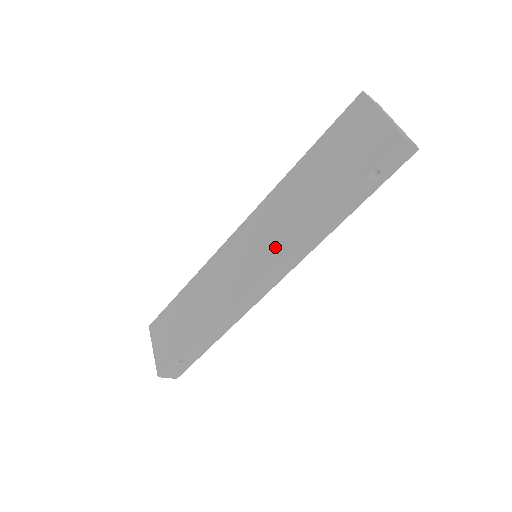
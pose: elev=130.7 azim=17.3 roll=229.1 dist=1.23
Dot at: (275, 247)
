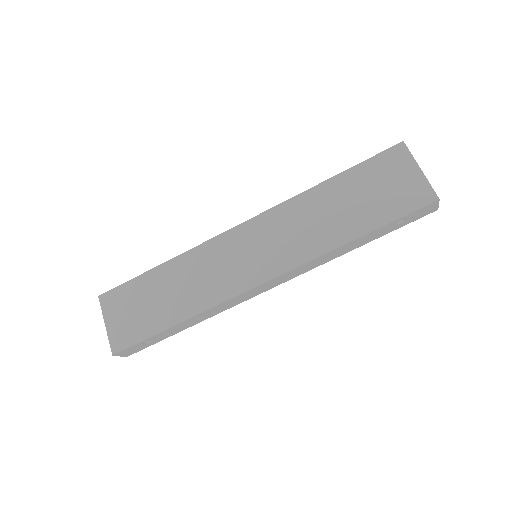
Dot at: (290, 257)
